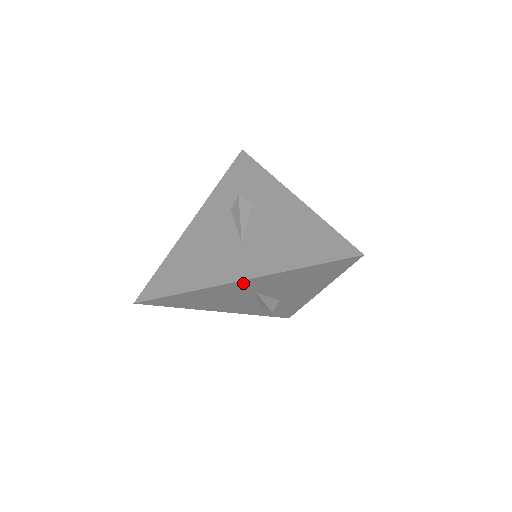
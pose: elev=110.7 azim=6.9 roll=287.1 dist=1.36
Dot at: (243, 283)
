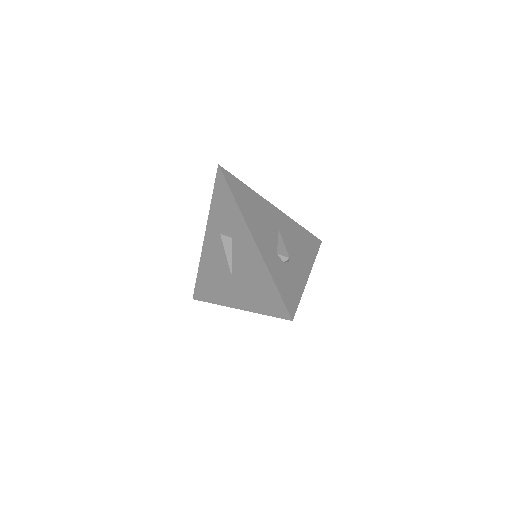
Dot at: occluded
